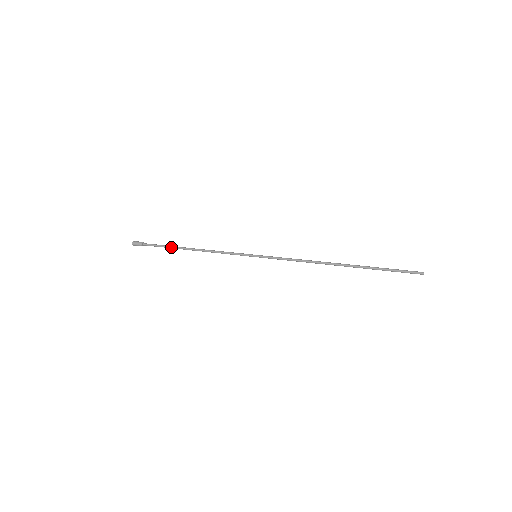
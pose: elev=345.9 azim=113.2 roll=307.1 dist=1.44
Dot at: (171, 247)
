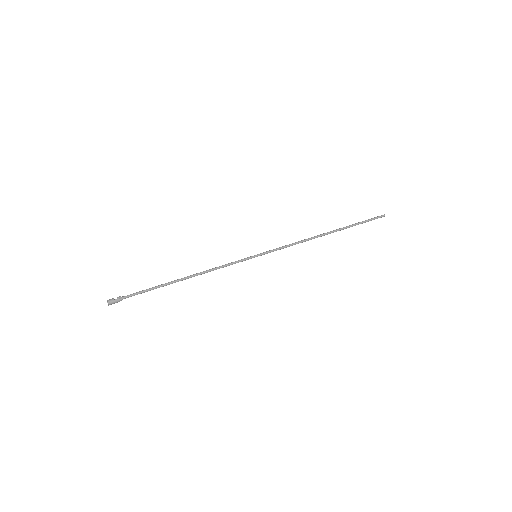
Dot at: (161, 286)
